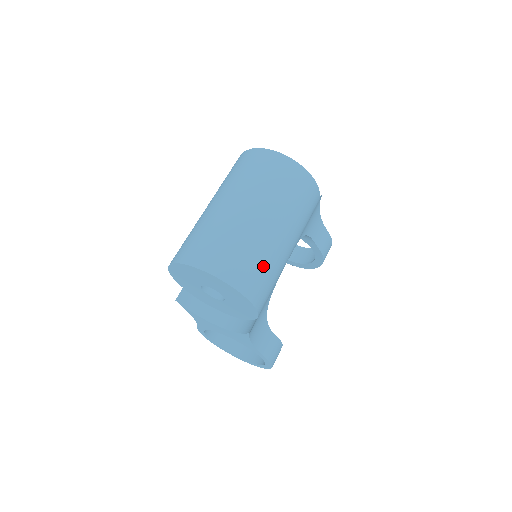
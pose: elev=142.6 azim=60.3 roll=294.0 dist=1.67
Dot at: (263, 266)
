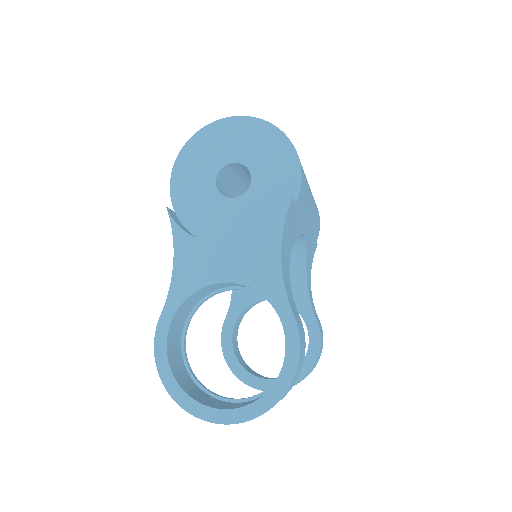
Dot at: occluded
